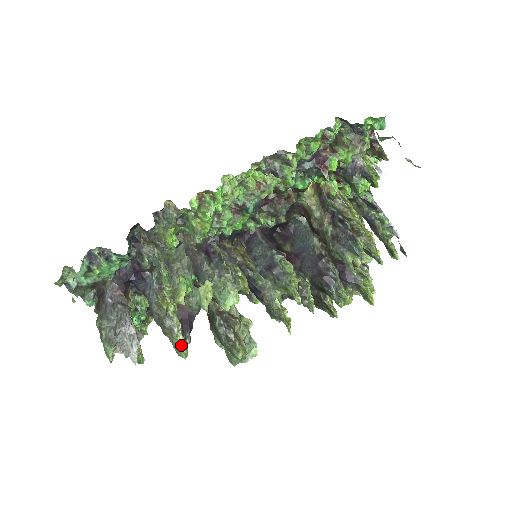
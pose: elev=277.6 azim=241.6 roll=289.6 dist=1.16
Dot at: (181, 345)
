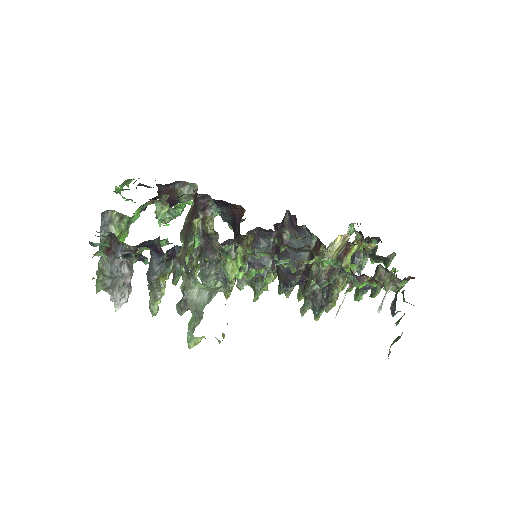
Dot at: (156, 308)
